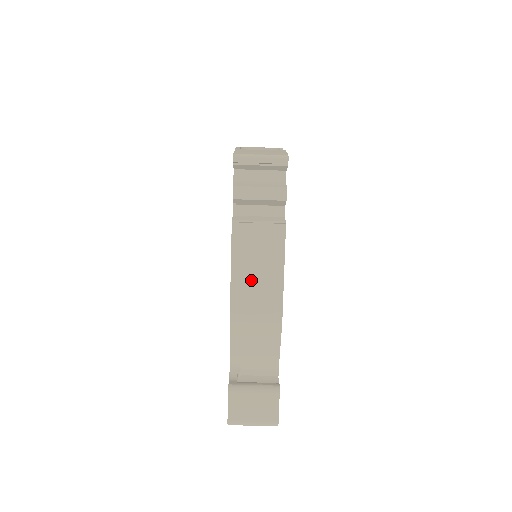
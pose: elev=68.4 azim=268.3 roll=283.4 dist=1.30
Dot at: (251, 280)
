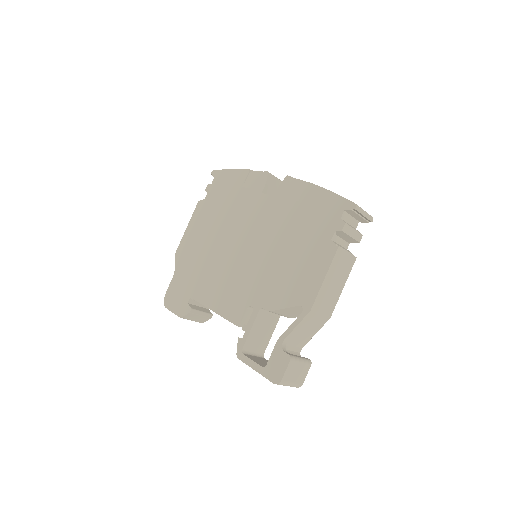
Dot at: (330, 287)
